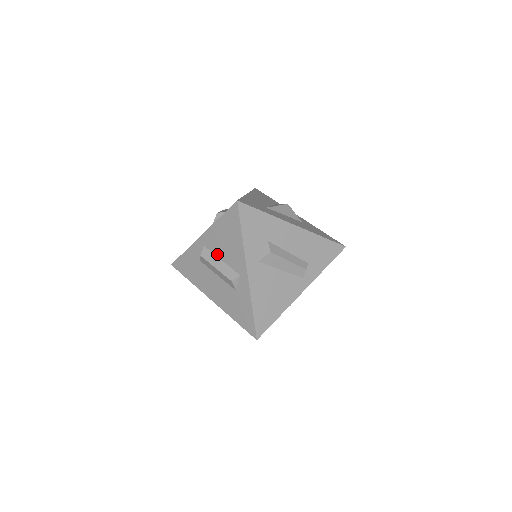
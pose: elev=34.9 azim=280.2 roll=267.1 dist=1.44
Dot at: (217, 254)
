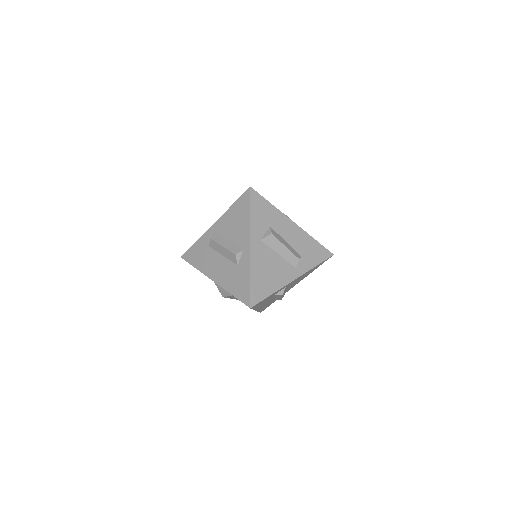
Dot at: (225, 236)
